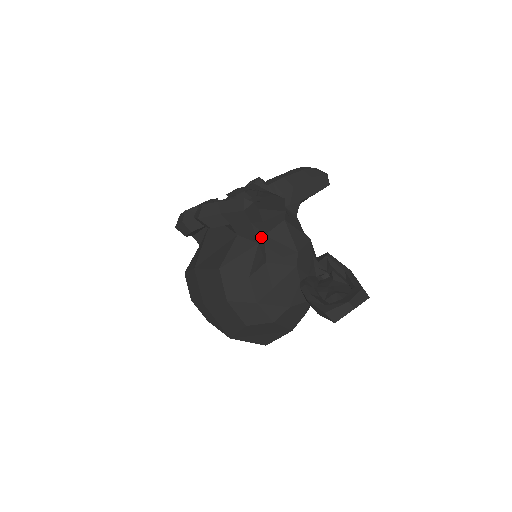
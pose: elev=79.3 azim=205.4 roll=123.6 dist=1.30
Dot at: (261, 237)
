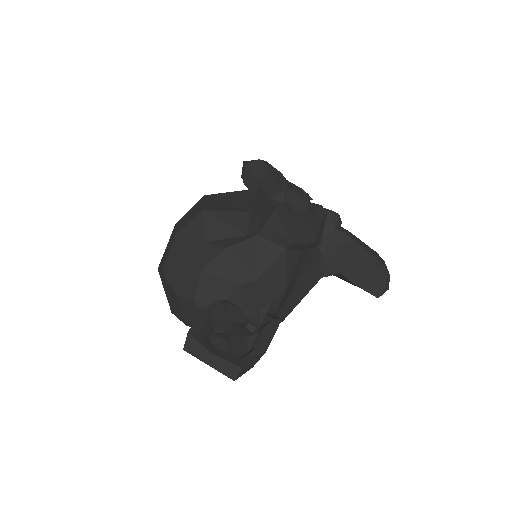
Dot at: (254, 233)
